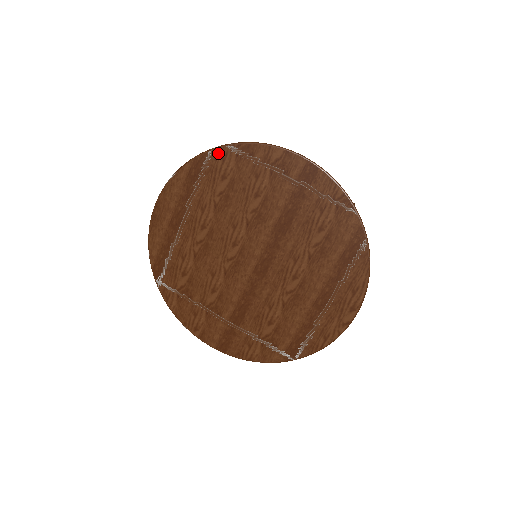
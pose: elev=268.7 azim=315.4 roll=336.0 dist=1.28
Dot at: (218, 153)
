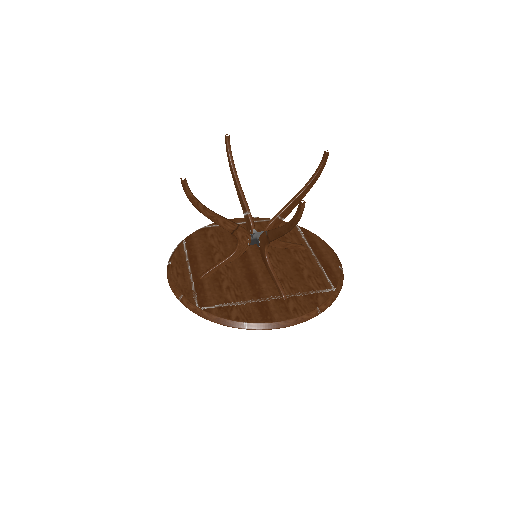
Dot at: occluded
